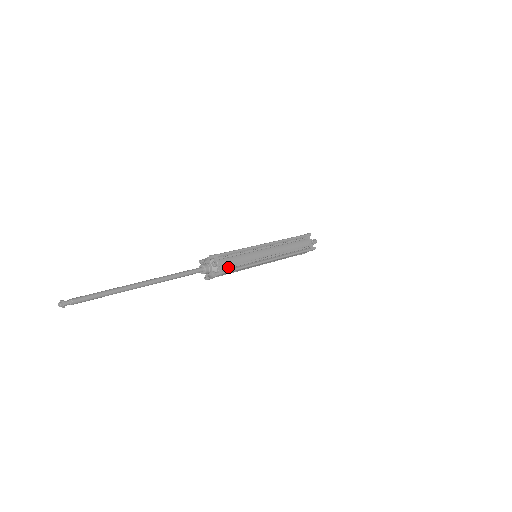
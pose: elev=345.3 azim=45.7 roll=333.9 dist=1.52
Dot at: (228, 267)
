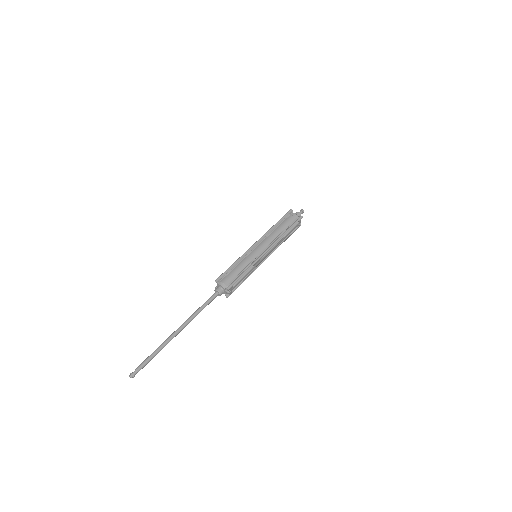
Dot at: (236, 286)
